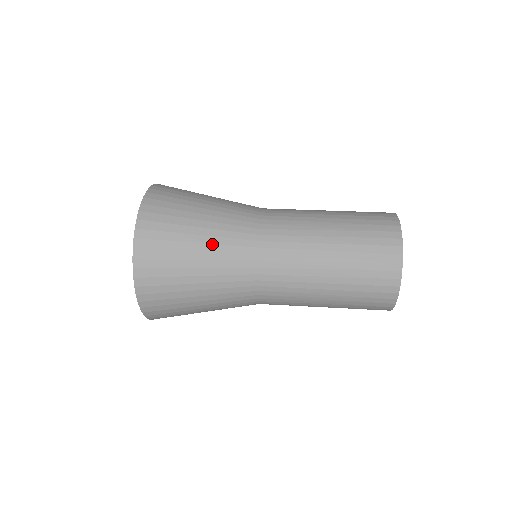
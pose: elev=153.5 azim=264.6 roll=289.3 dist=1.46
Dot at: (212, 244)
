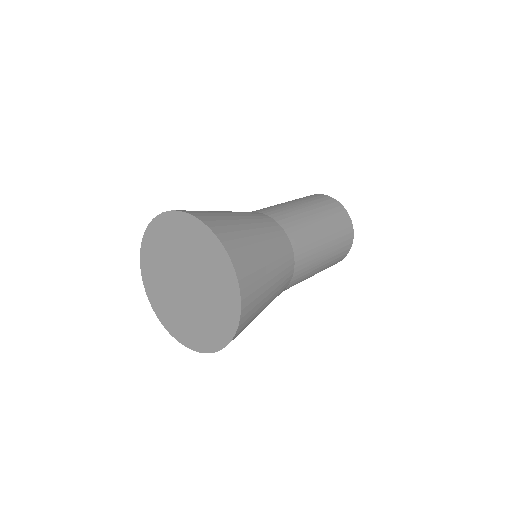
Dot at: (259, 228)
